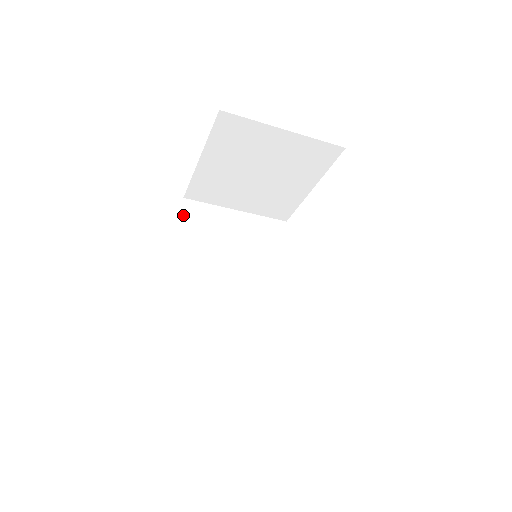
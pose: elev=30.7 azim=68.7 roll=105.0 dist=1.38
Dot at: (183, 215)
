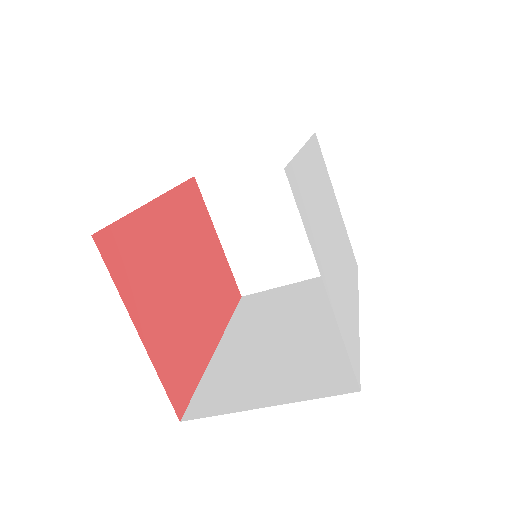
Dot at: (238, 306)
